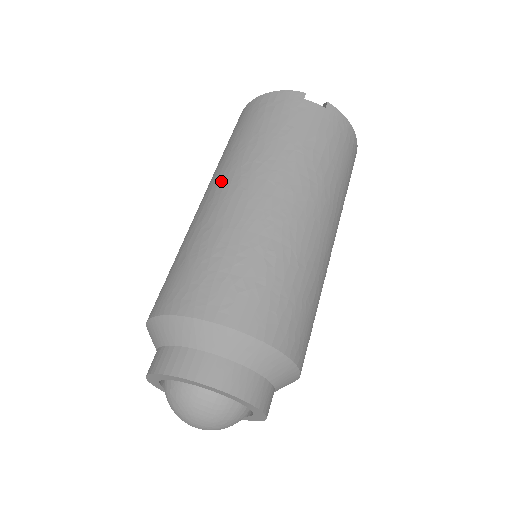
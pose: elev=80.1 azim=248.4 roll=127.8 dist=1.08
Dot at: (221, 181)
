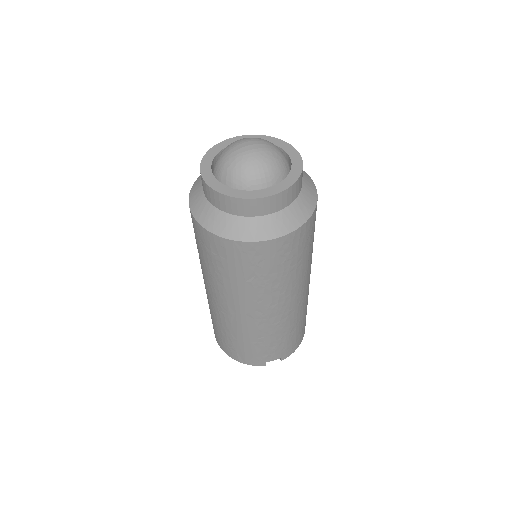
Dot at: occluded
